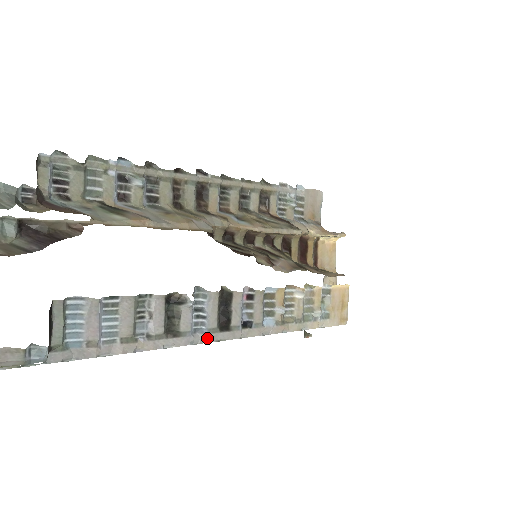
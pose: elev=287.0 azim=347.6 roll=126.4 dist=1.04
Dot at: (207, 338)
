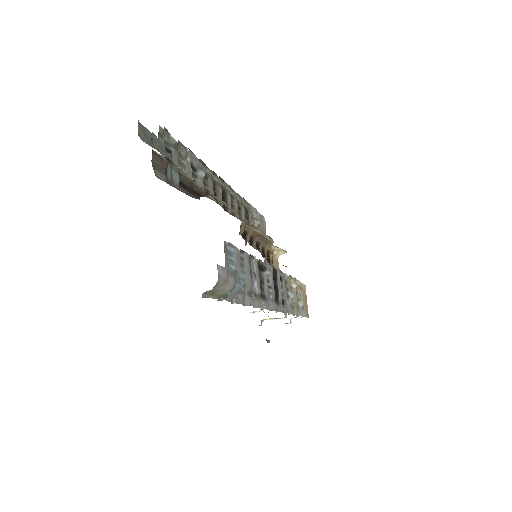
Dot at: (273, 307)
